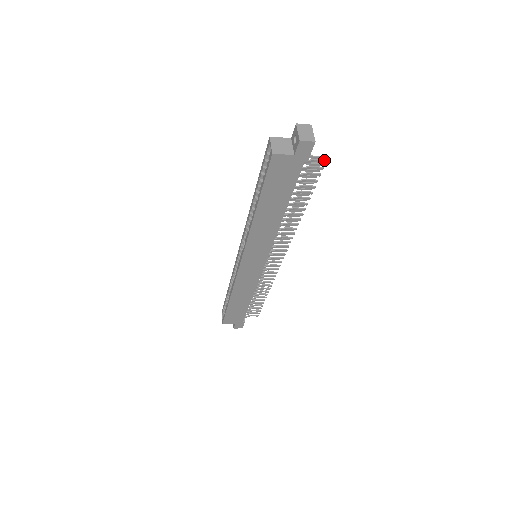
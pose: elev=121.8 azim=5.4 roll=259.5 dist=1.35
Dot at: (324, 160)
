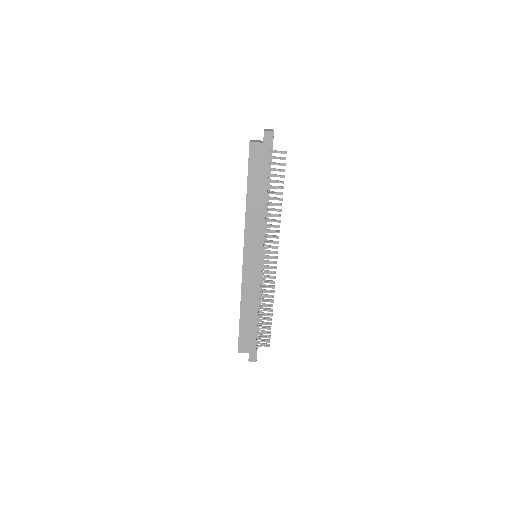
Dot at: (285, 152)
